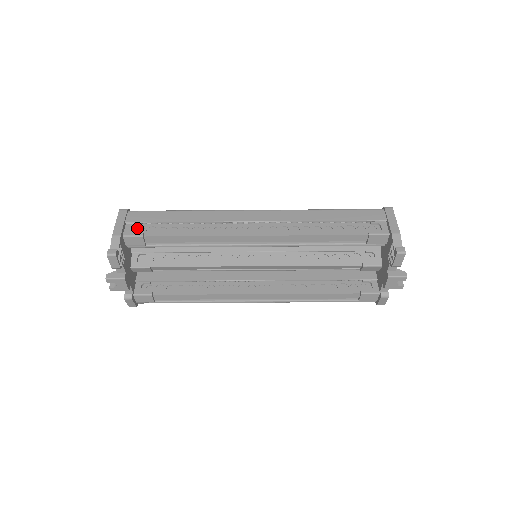
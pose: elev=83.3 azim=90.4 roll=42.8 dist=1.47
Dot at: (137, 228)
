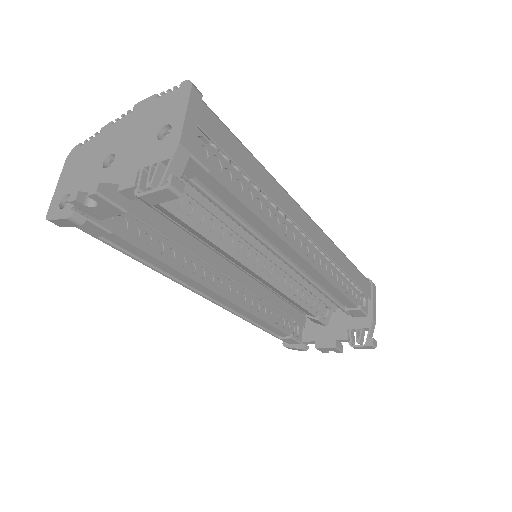
Dot at: (200, 143)
